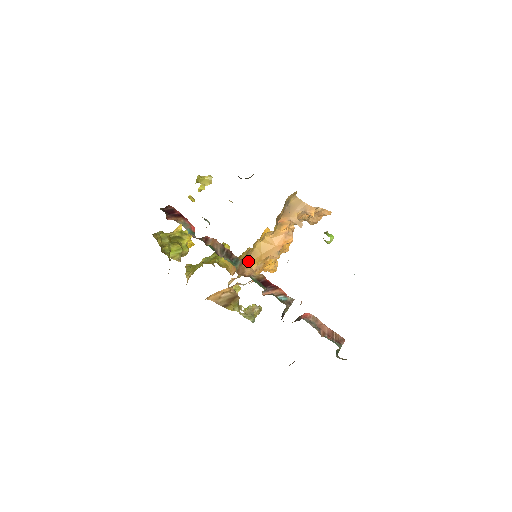
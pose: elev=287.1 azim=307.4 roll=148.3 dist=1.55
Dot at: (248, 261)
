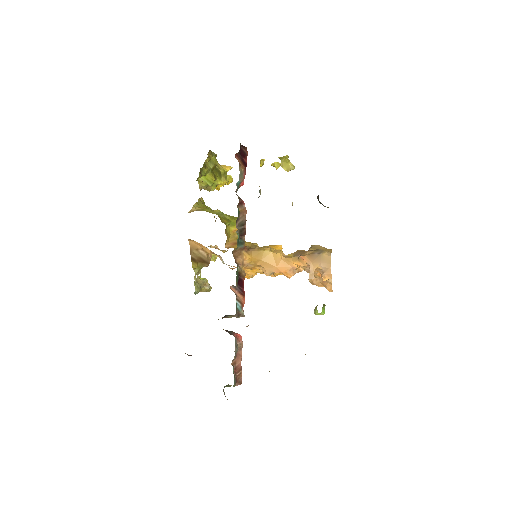
Dot at: (248, 253)
